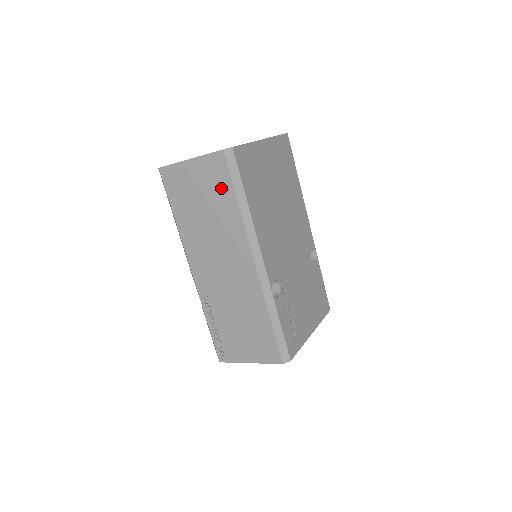
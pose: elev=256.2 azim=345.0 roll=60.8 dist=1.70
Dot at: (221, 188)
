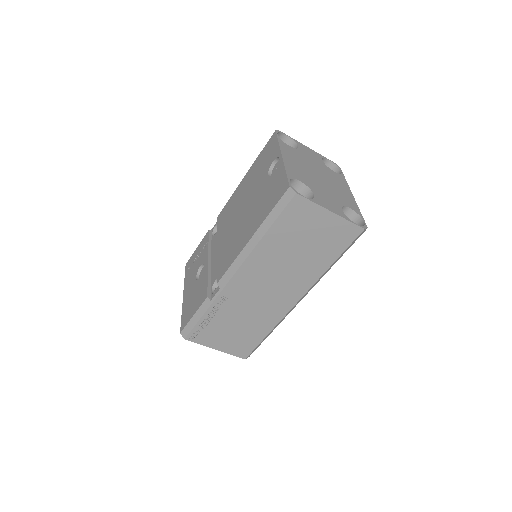
Dot at: (332, 248)
